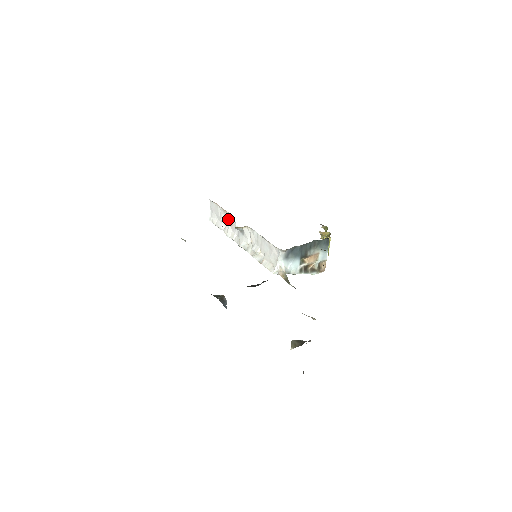
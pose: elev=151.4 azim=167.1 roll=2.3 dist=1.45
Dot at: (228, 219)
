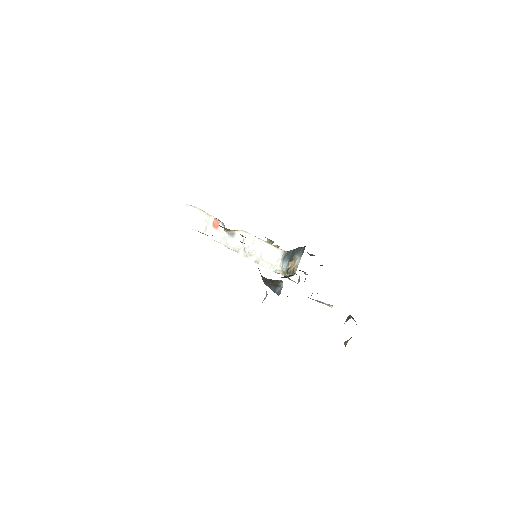
Dot at: (214, 223)
